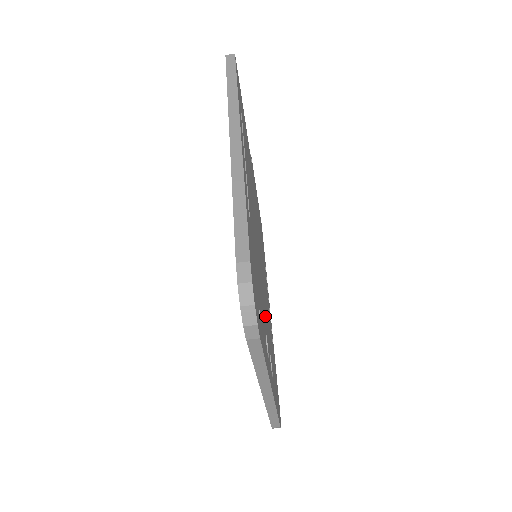
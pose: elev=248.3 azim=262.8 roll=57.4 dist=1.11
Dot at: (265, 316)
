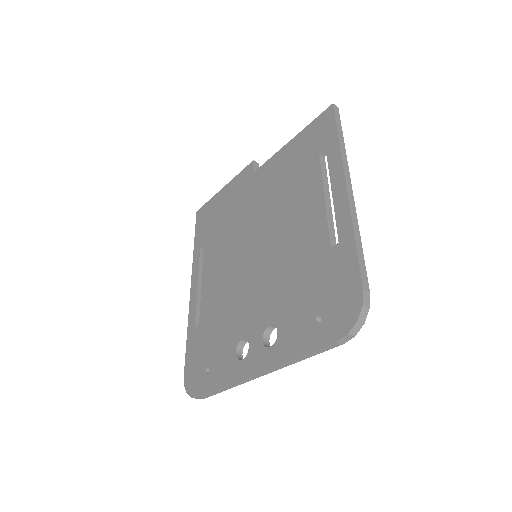
Dot at: occluded
